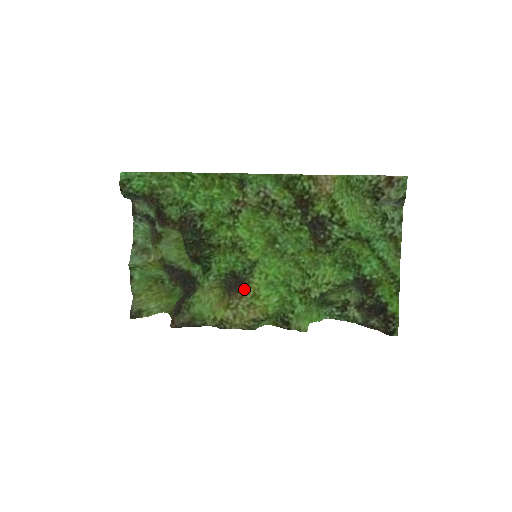
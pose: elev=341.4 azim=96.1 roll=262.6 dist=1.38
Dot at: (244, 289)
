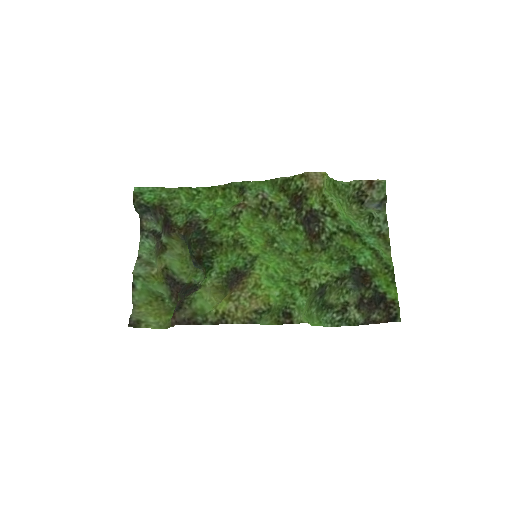
Dot at: (246, 280)
